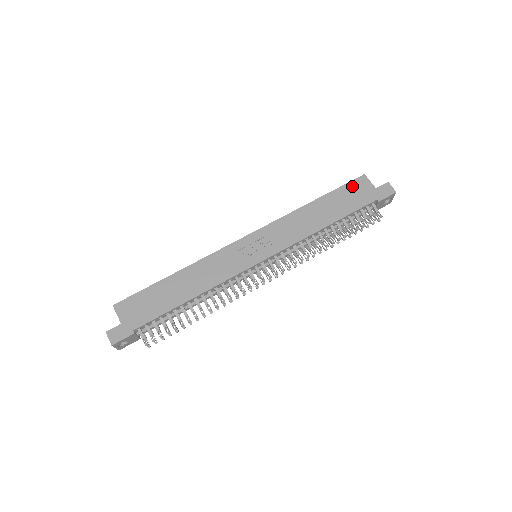
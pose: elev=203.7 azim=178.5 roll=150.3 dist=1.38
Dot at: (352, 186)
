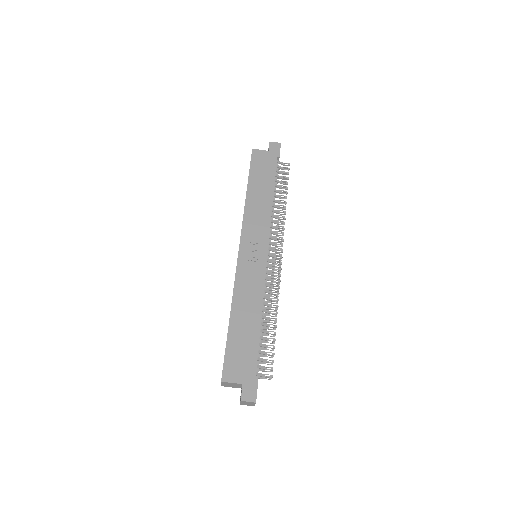
Dot at: (255, 162)
